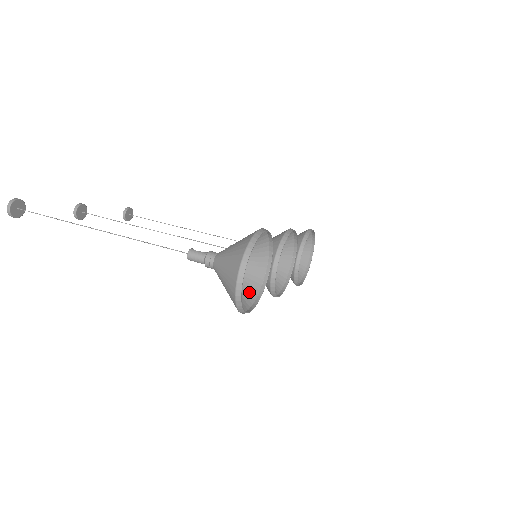
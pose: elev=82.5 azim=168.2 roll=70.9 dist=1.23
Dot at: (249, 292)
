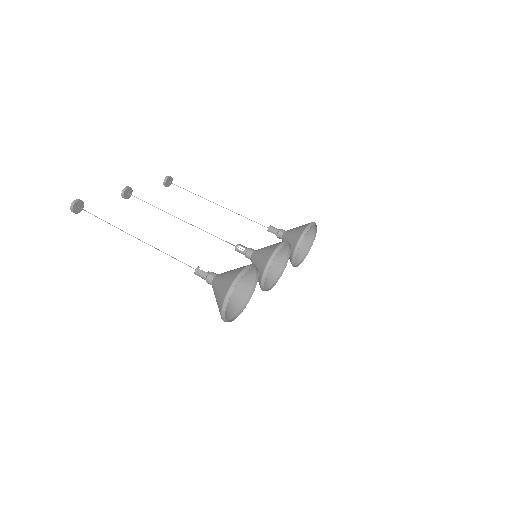
Dot at: (239, 300)
